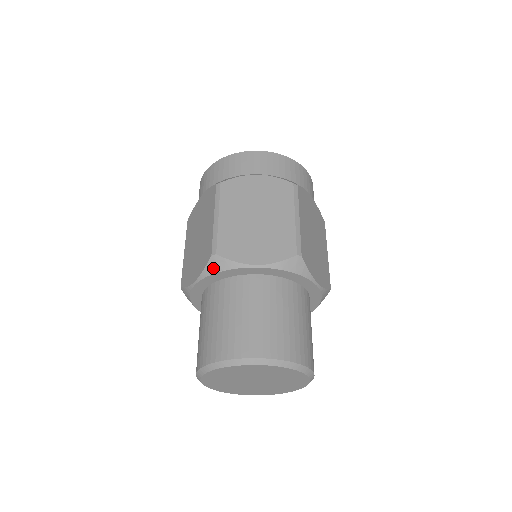
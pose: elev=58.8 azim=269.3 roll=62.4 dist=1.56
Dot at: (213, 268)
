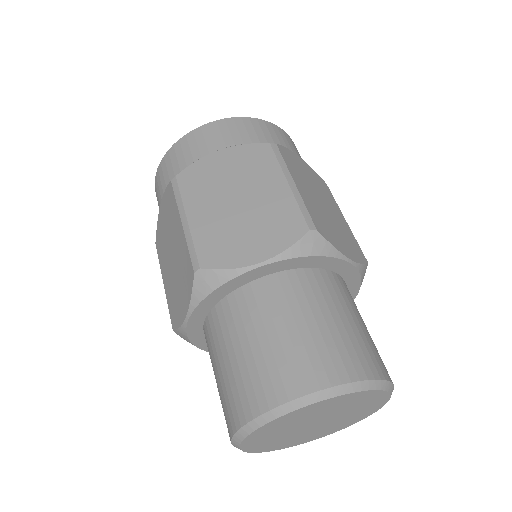
Dot at: (306, 248)
